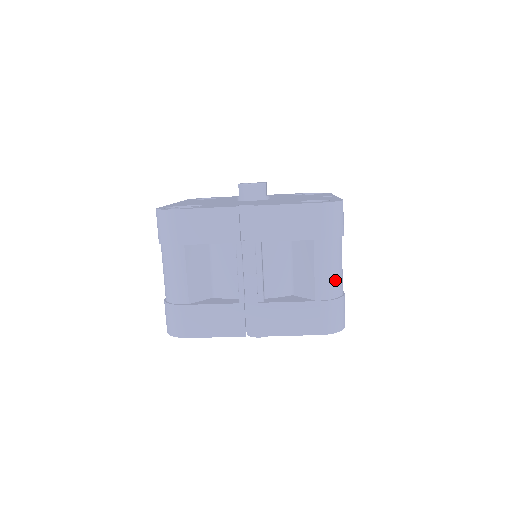
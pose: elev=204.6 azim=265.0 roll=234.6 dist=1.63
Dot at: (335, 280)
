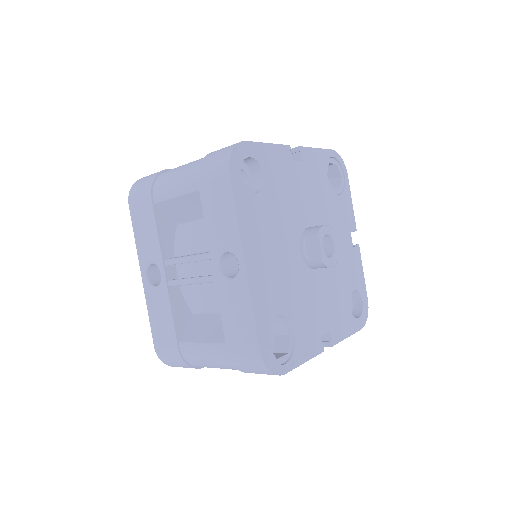
Dot at: occluded
